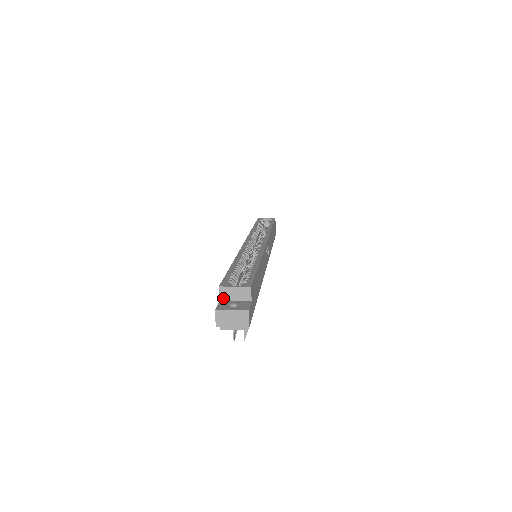
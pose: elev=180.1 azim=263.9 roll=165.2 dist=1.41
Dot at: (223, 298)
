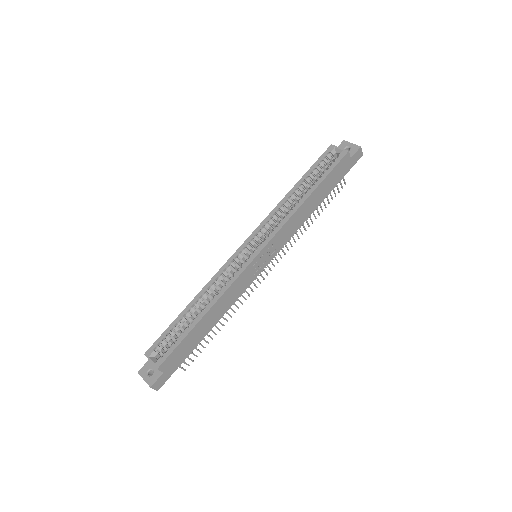
Dot at: occluded
